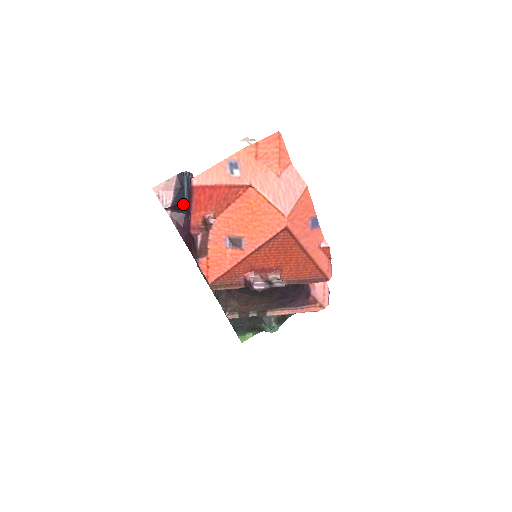
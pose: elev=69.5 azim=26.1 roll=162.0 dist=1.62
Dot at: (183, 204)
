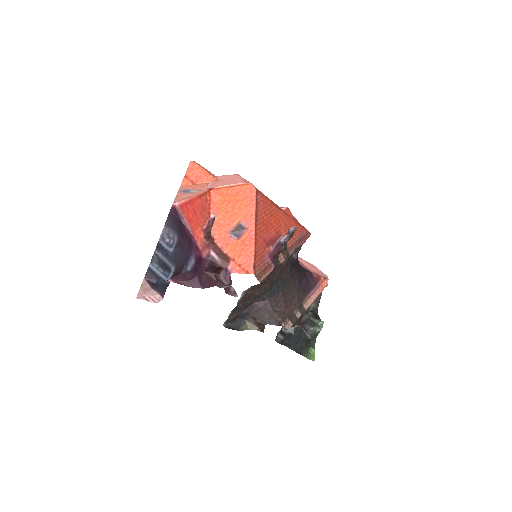
Dot at: occluded
